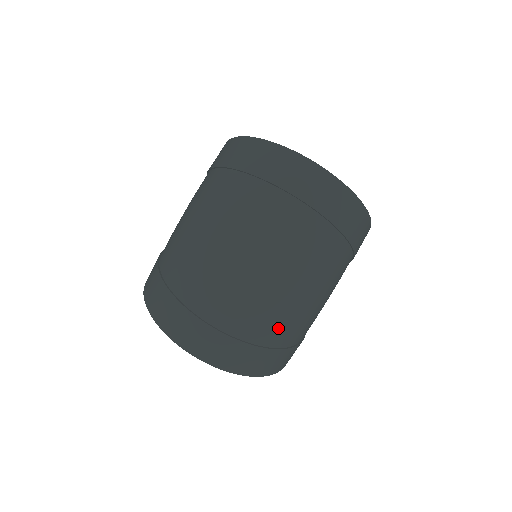
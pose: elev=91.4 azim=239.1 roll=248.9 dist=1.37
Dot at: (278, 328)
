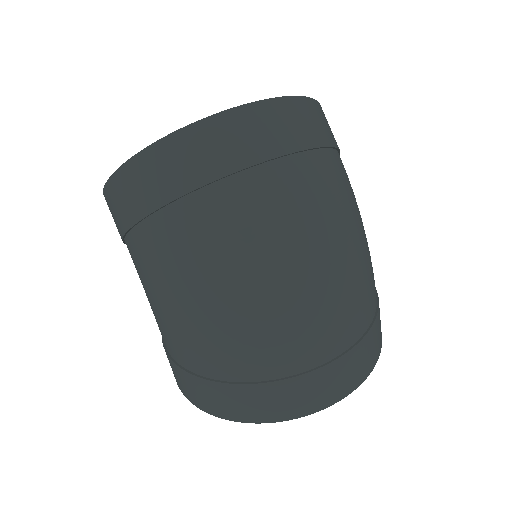
Dot at: (370, 292)
